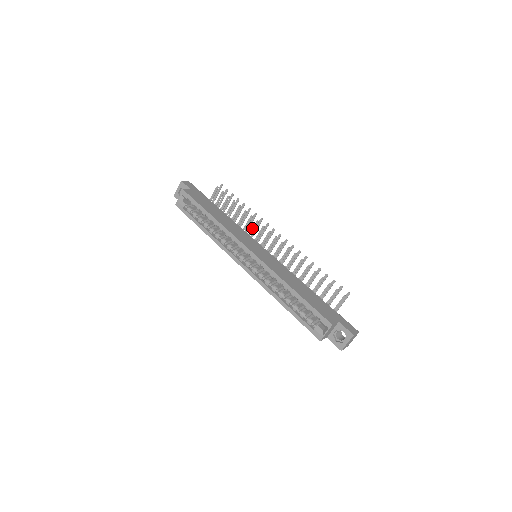
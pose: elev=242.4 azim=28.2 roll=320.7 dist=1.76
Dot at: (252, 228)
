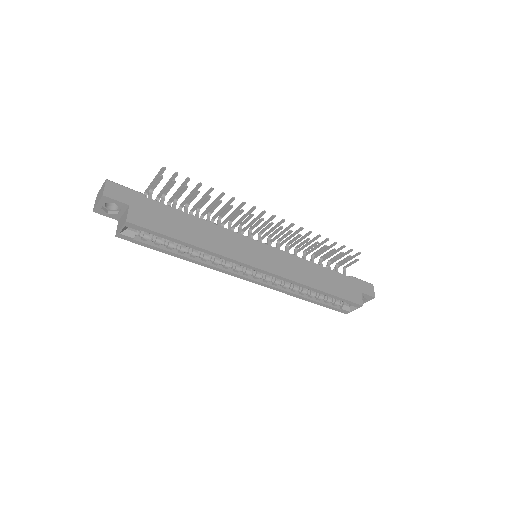
Dot at: (233, 217)
